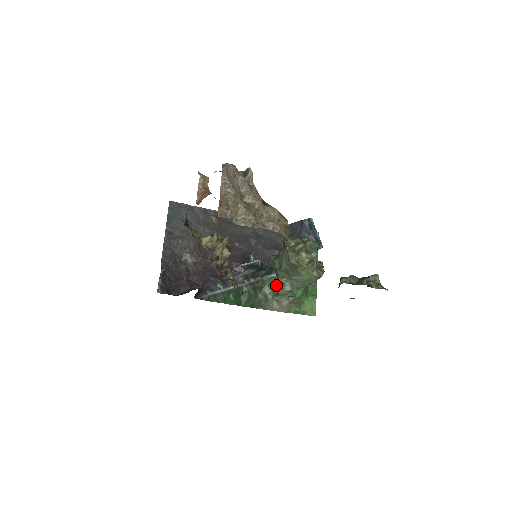
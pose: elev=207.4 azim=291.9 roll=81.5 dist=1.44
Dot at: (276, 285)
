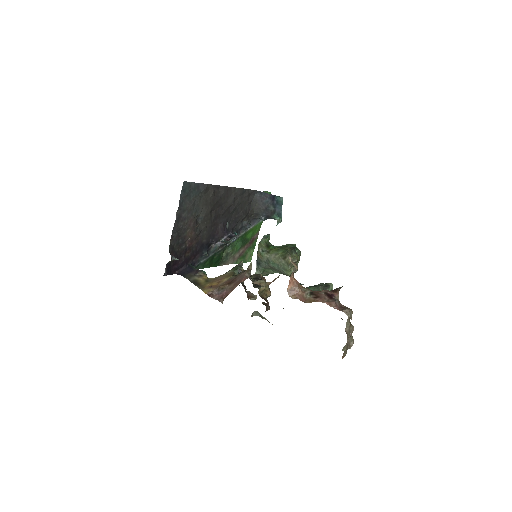
Dot at: (236, 244)
